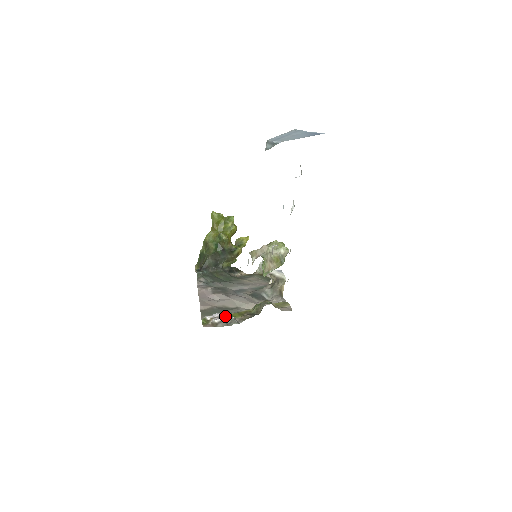
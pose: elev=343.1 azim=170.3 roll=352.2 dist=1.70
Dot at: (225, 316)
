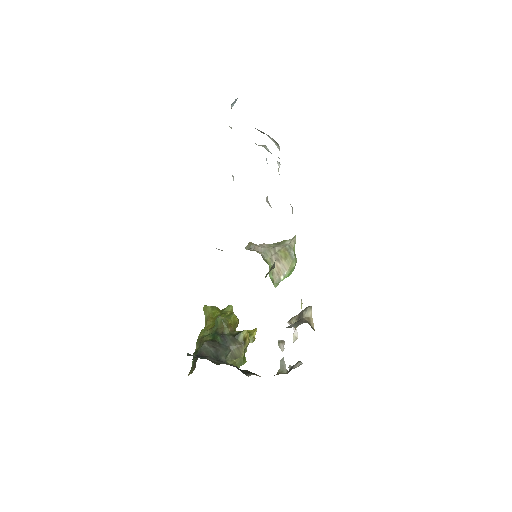
Dot at: occluded
